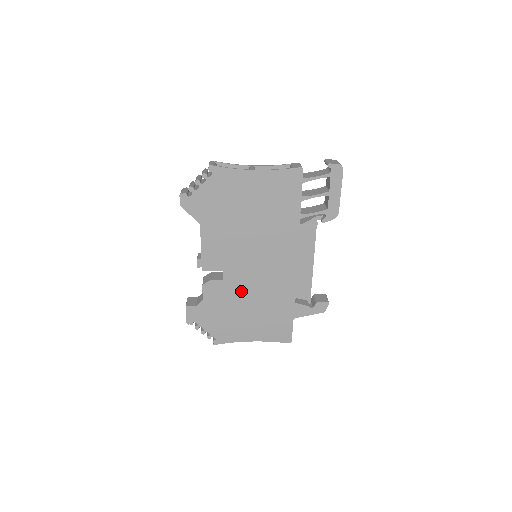
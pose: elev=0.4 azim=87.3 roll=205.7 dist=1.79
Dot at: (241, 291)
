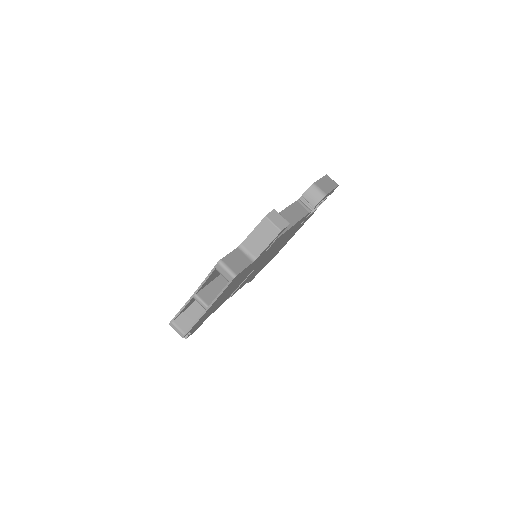
Dot at: occluded
